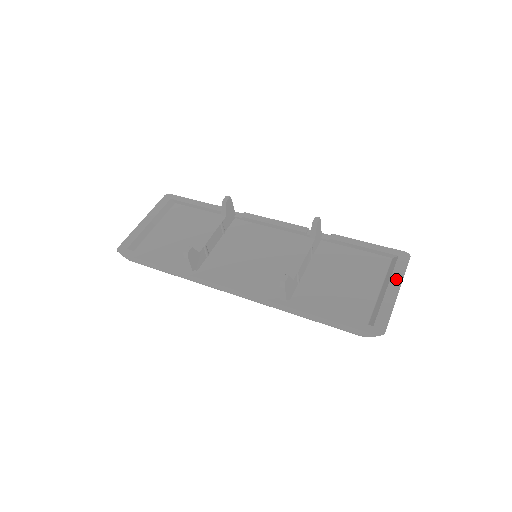
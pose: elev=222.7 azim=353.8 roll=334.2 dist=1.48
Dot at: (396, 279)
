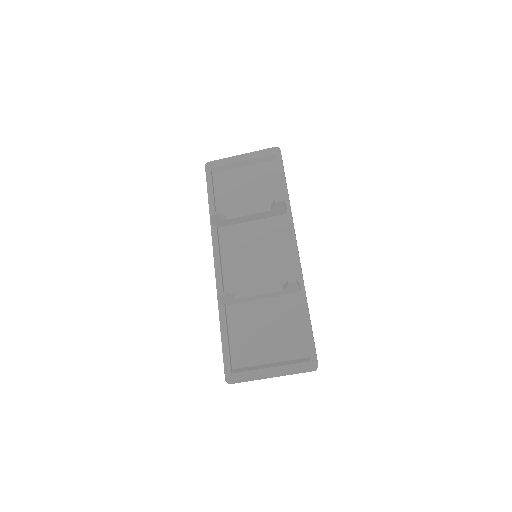
Dot at: (284, 370)
